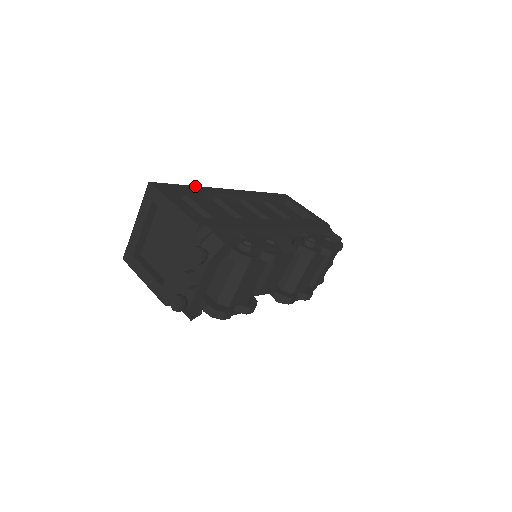
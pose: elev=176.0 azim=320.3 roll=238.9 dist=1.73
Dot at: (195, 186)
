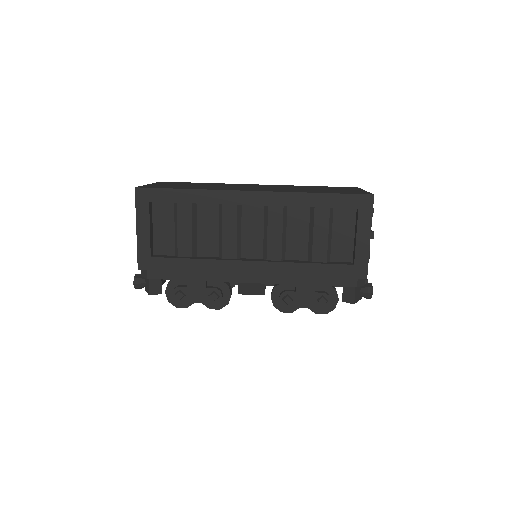
Dot at: (196, 190)
